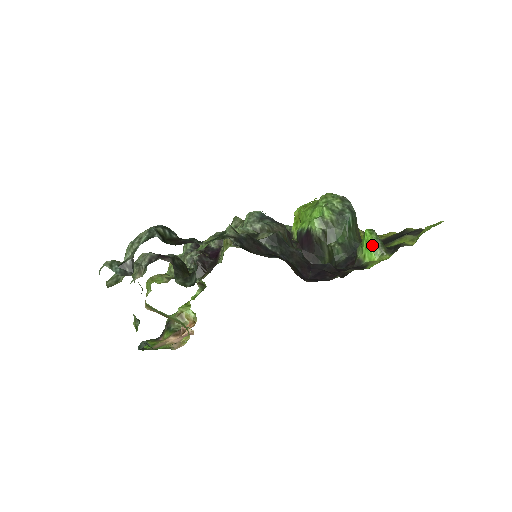
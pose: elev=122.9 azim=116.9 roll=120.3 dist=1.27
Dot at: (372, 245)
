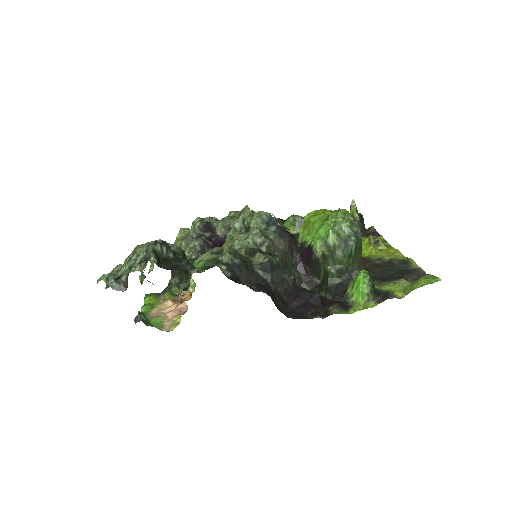
Dot at: (362, 289)
